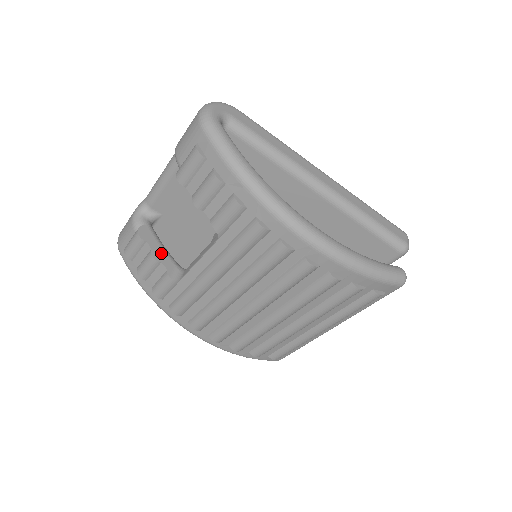
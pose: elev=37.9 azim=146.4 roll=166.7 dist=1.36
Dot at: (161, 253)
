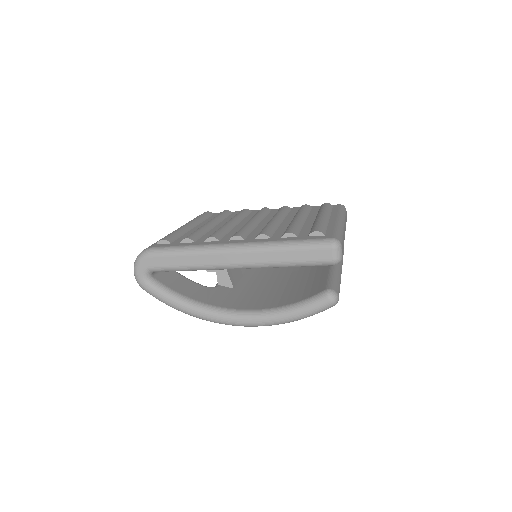
Dot at: occluded
